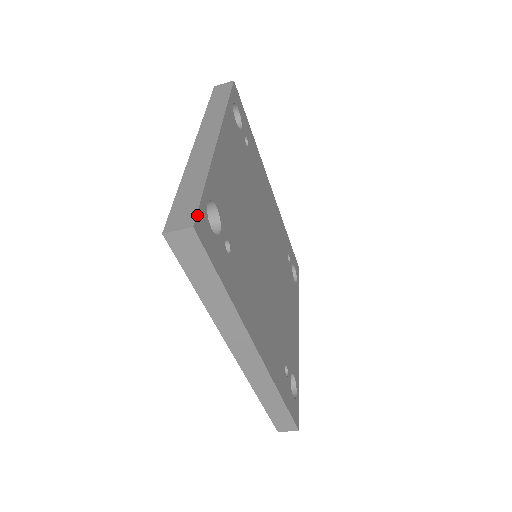
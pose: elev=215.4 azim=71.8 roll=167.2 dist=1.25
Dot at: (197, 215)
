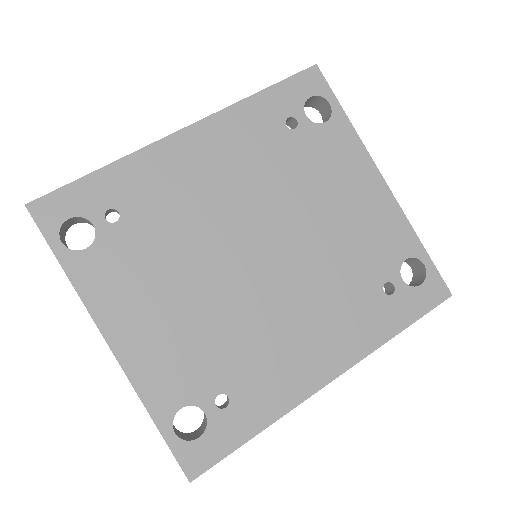
Dot at: (182, 467)
